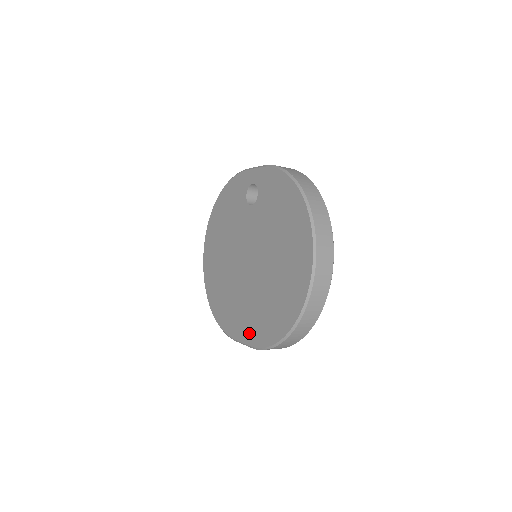
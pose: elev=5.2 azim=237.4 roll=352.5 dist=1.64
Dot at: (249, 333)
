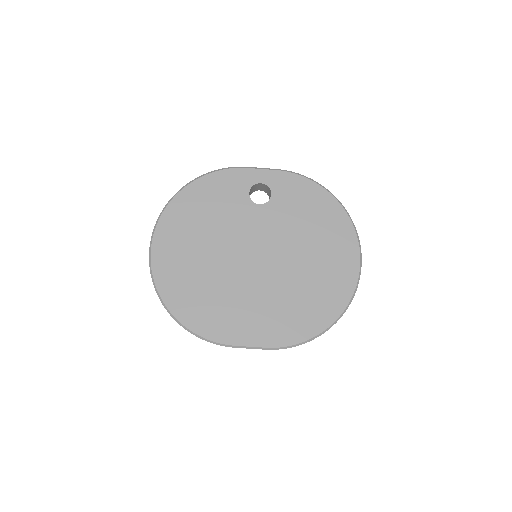
Dot at: (266, 334)
